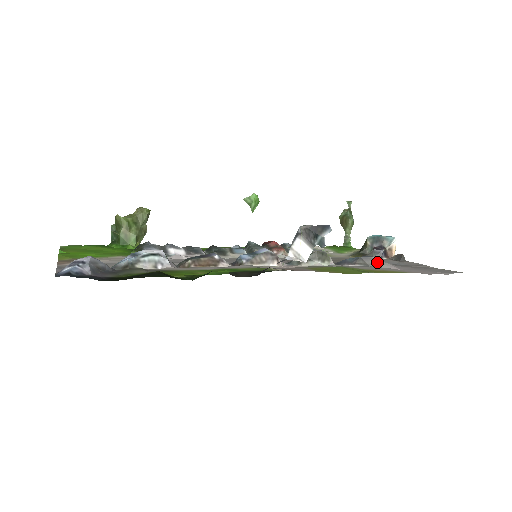
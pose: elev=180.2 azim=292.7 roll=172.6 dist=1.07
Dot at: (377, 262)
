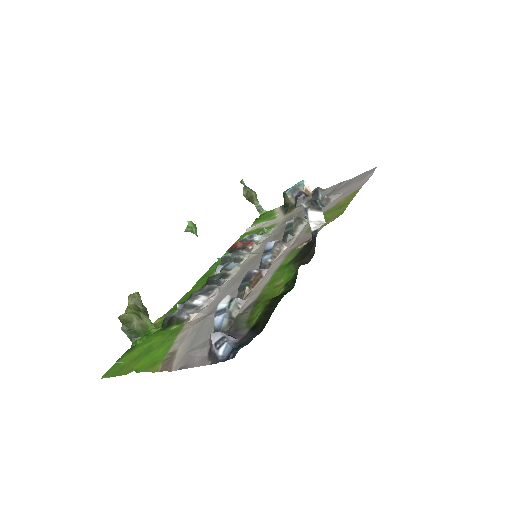
Dot at: (328, 199)
